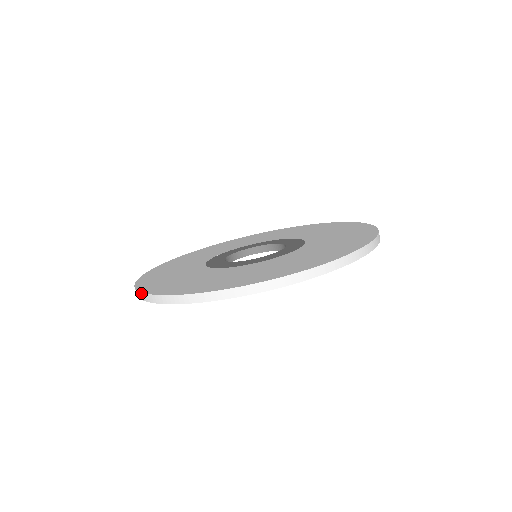
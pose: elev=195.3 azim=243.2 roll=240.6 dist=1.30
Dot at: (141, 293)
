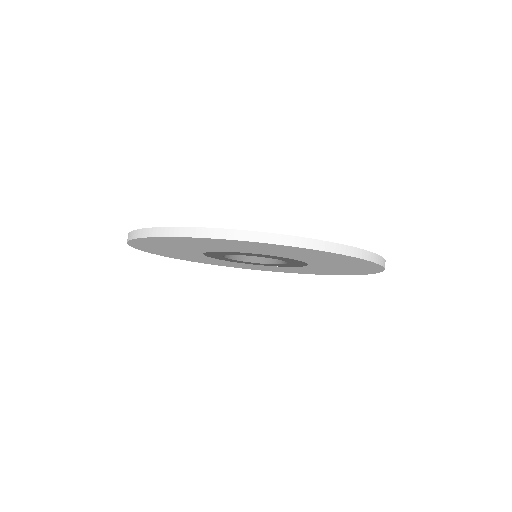
Dot at: occluded
